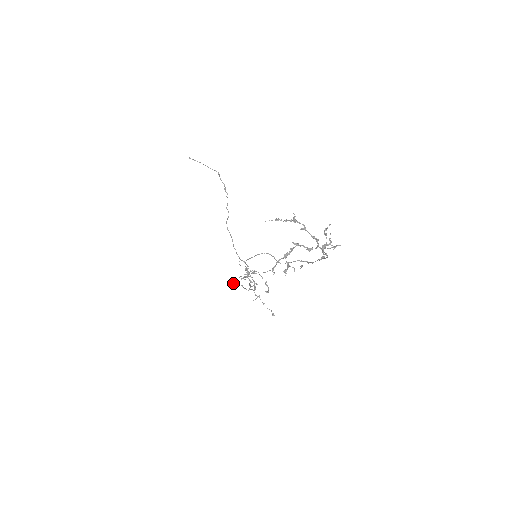
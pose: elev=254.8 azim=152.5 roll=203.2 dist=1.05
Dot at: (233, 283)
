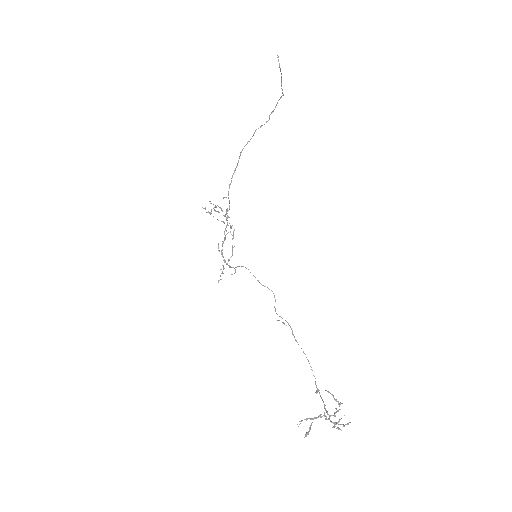
Dot at: (205, 208)
